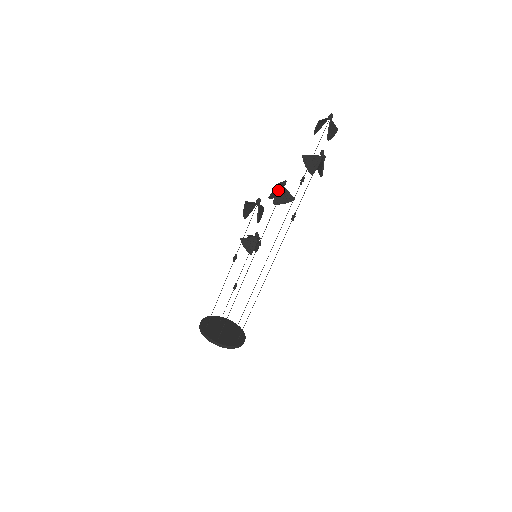
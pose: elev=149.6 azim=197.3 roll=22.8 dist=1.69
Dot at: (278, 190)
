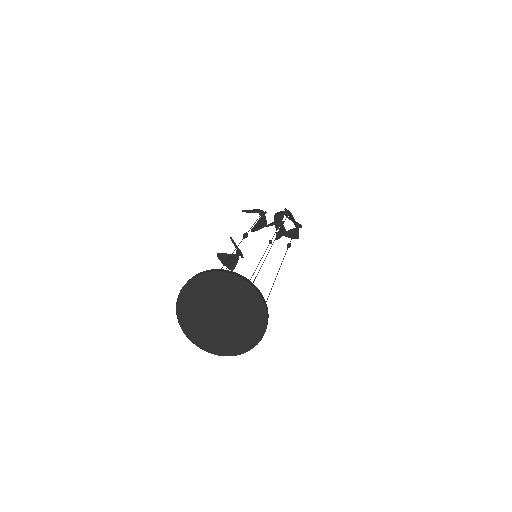
Dot at: (288, 210)
